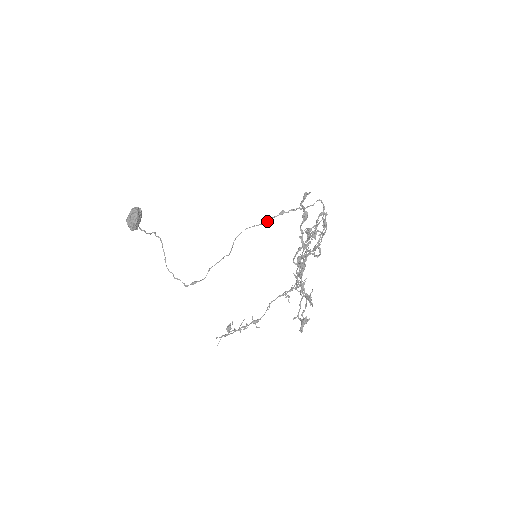
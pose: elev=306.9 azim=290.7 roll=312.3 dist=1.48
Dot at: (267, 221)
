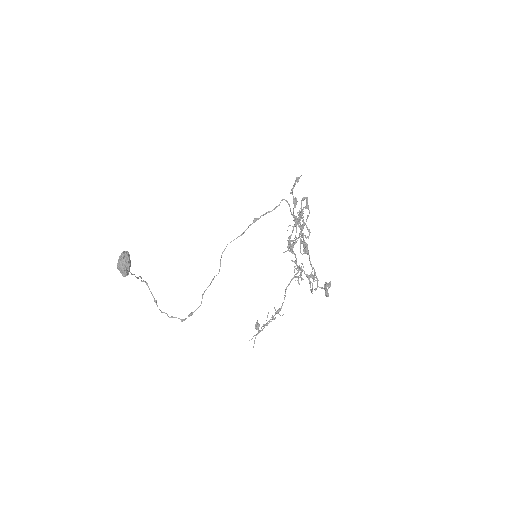
Dot at: occluded
